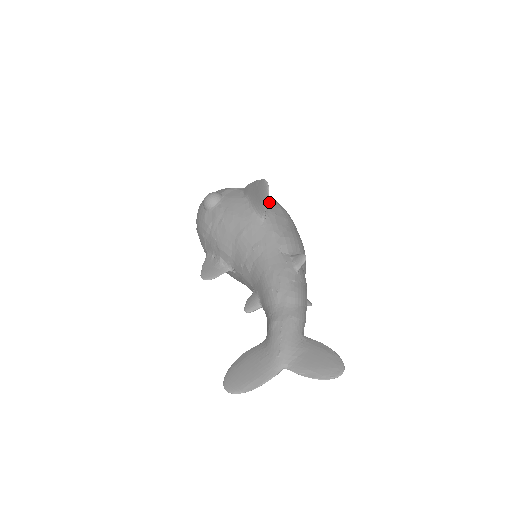
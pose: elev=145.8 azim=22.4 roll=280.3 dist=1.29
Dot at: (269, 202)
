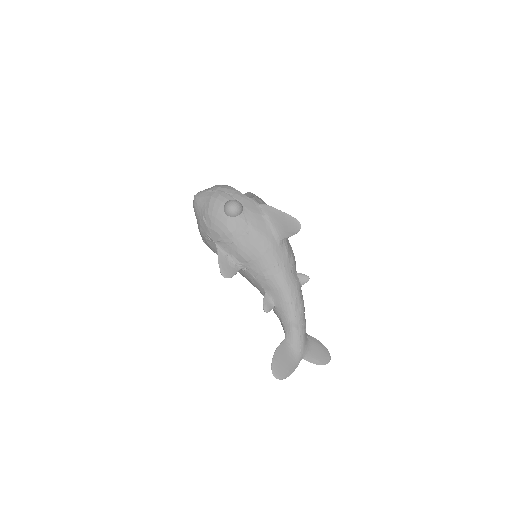
Dot at: occluded
